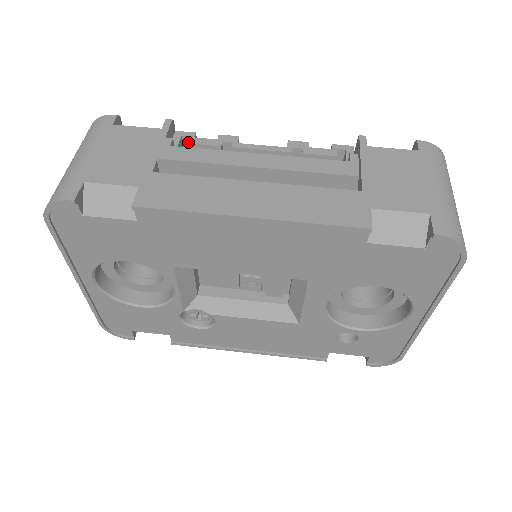
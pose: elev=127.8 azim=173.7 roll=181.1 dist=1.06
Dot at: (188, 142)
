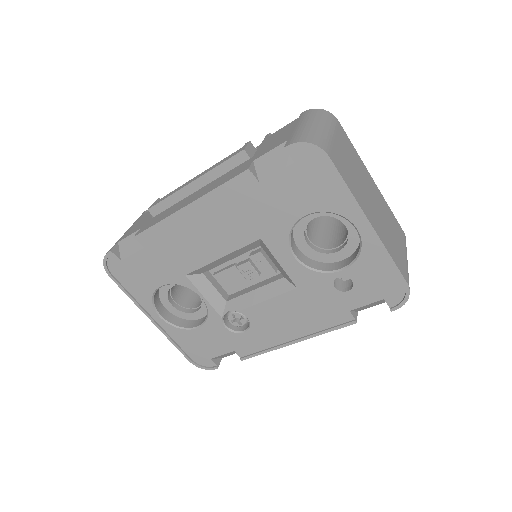
Dot at: occluded
